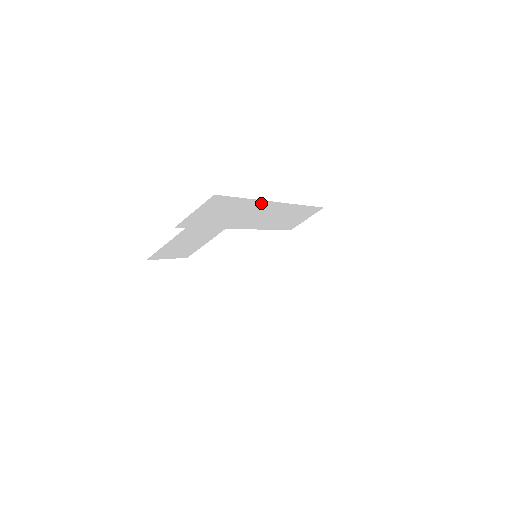
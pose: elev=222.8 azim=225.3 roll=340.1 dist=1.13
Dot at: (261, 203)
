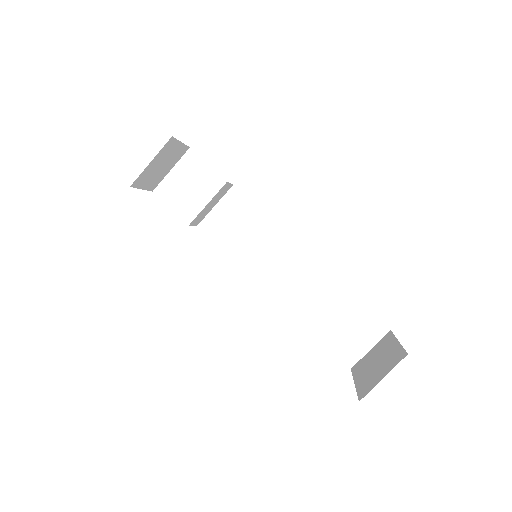
Dot at: (287, 242)
